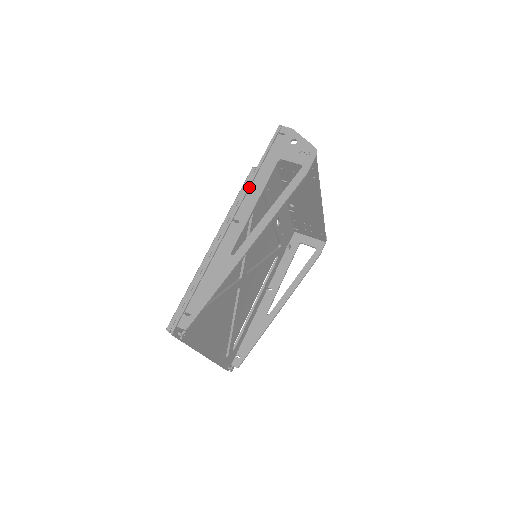
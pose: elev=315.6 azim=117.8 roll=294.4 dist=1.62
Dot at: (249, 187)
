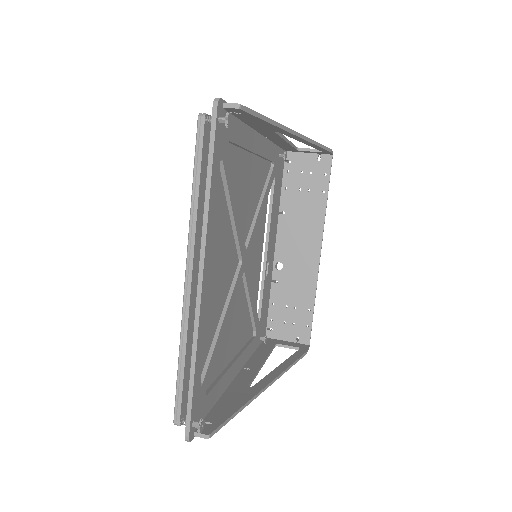
Dot at: occluded
